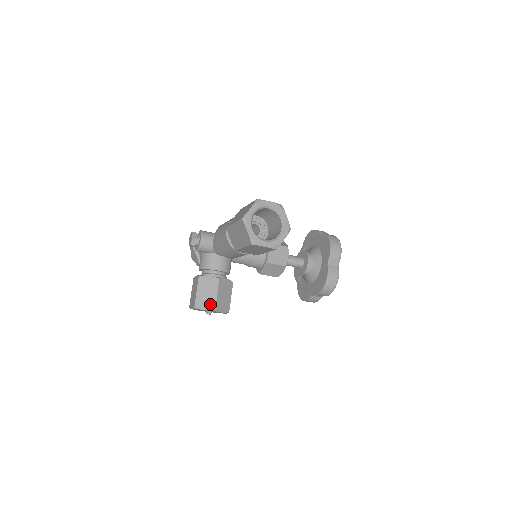
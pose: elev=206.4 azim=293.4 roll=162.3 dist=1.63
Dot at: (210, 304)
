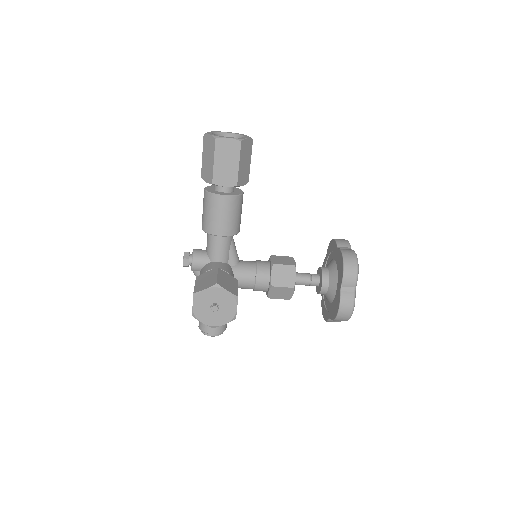
Dot at: (211, 283)
